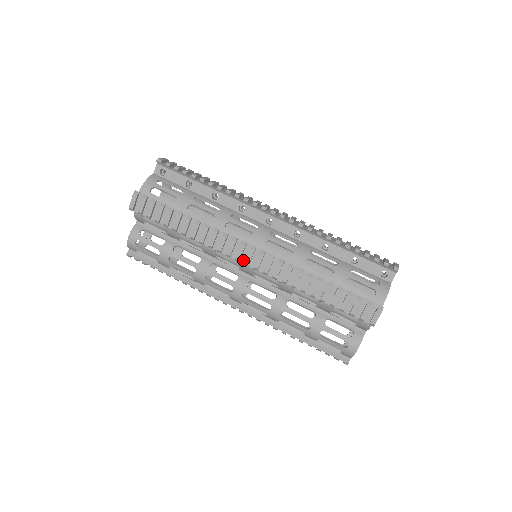
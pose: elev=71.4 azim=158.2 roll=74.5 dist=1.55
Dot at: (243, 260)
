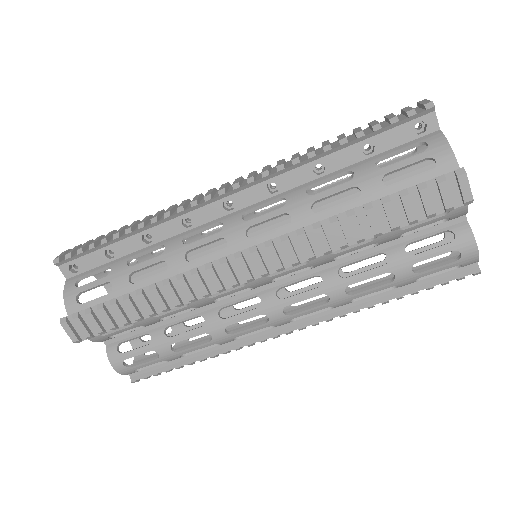
Dot at: (242, 279)
